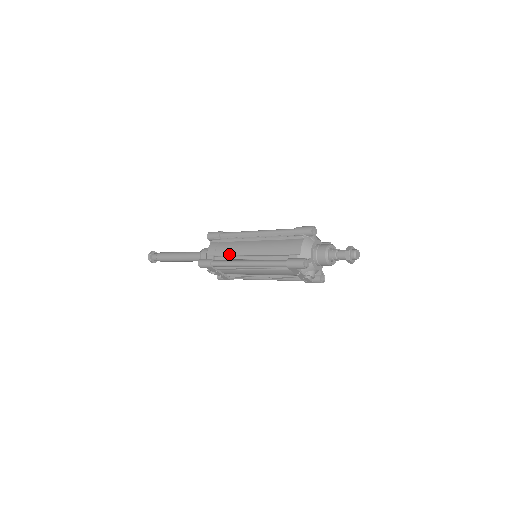
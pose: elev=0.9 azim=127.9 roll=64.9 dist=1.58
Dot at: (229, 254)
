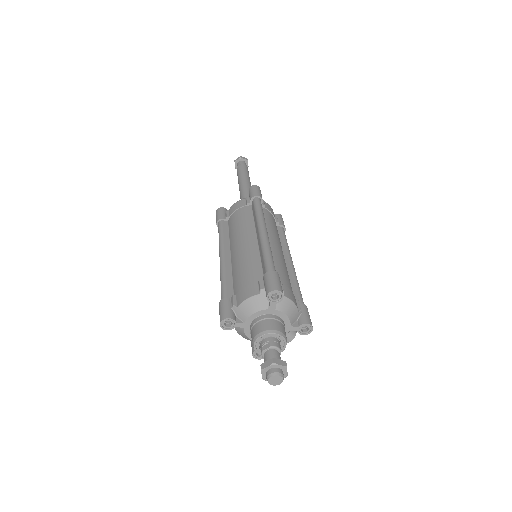
Dot at: occluded
